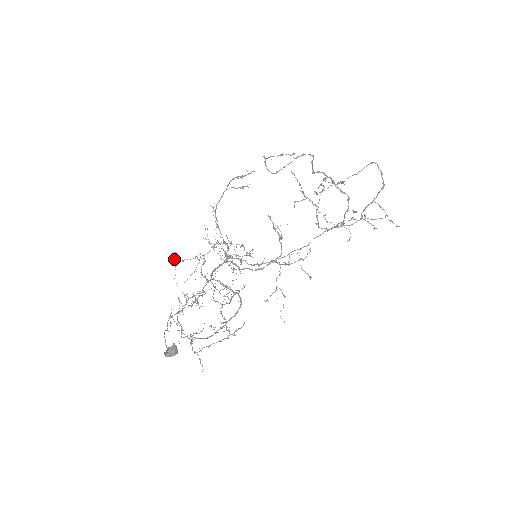
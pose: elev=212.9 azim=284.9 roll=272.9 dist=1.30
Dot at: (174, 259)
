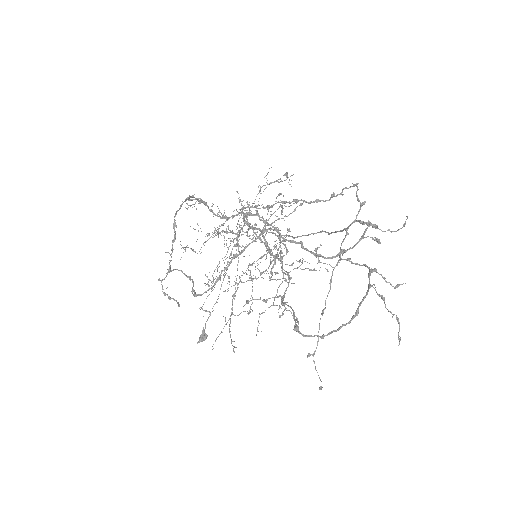
Dot at: (185, 250)
